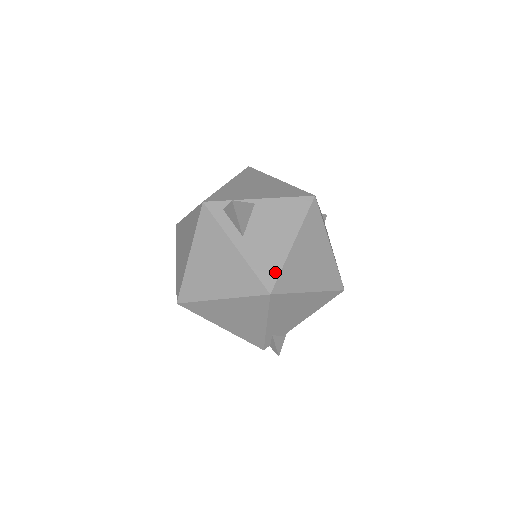
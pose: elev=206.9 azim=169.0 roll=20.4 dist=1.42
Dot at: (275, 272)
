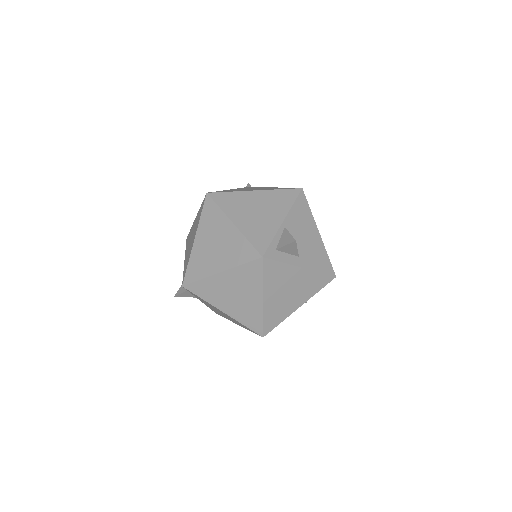
Dot at: (328, 261)
